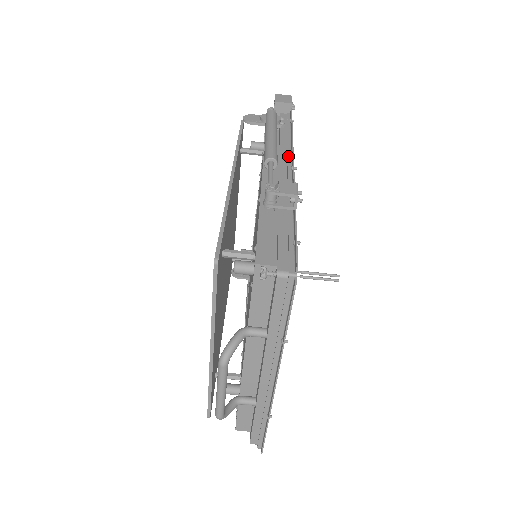
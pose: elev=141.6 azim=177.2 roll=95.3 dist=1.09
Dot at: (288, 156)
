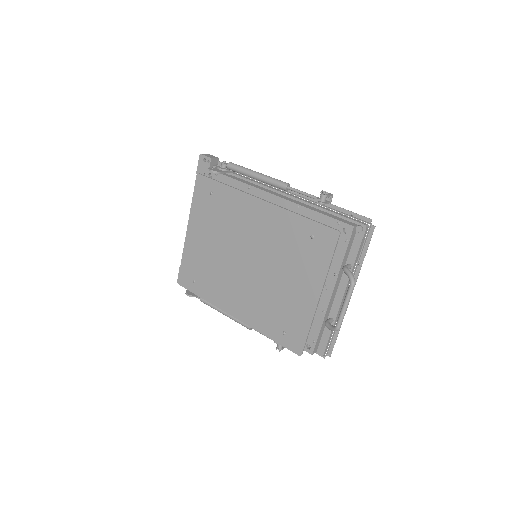
Dot at: occluded
